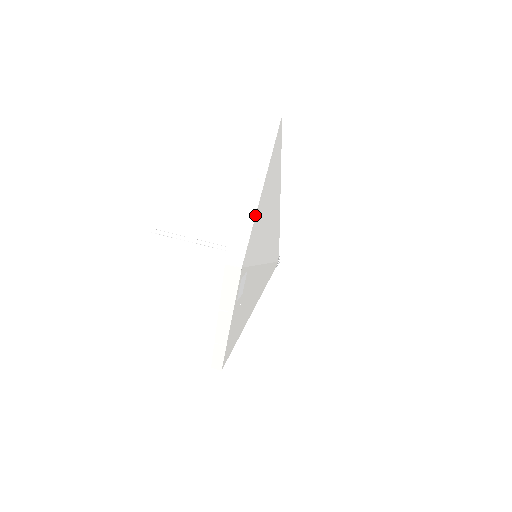
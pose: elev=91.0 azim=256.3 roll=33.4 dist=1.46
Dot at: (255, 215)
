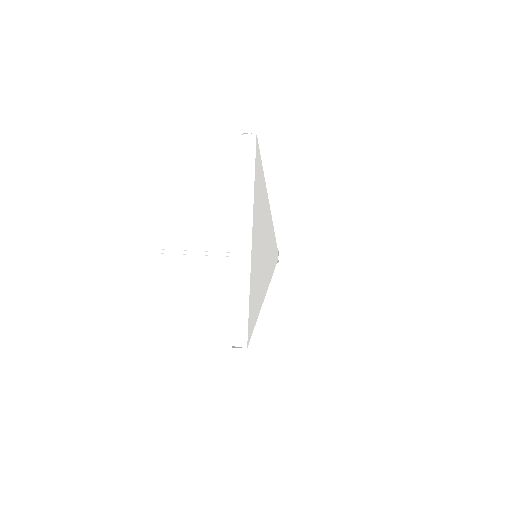
Dot at: (249, 285)
